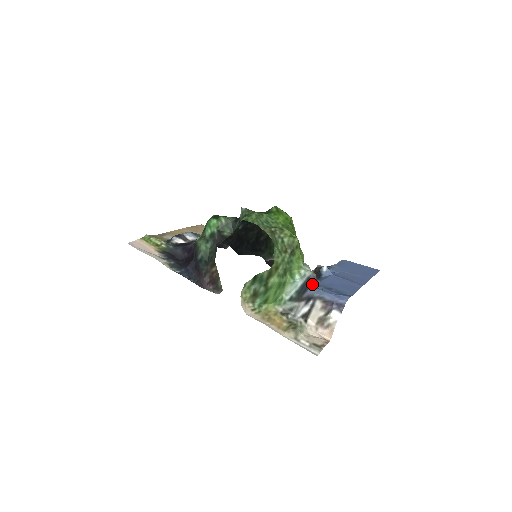
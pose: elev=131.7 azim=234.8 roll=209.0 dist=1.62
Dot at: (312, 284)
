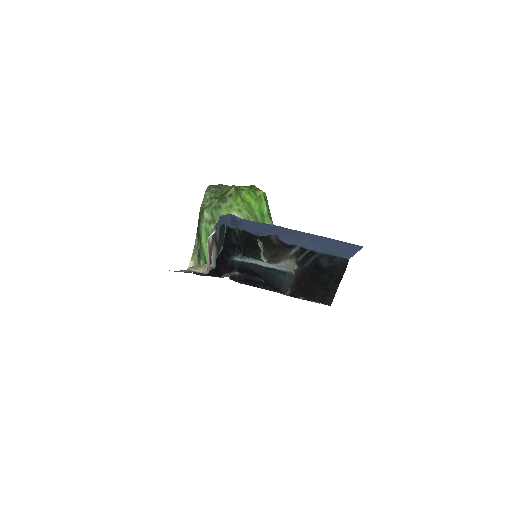
Dot at: occluded
